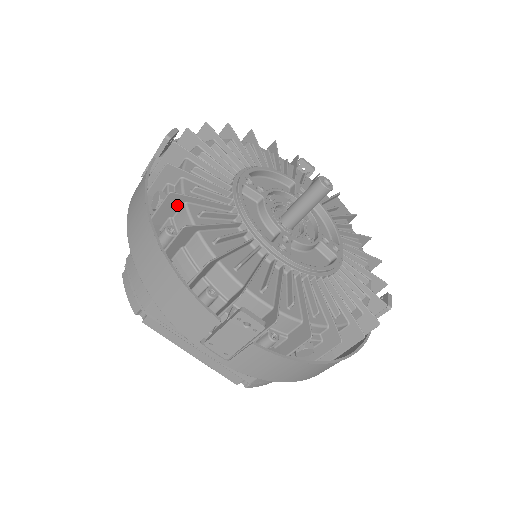
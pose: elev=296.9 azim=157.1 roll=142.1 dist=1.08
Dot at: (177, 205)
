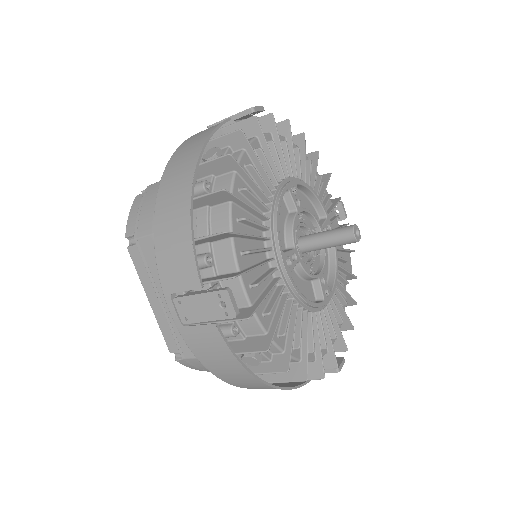
Dot at: (227, 169)
